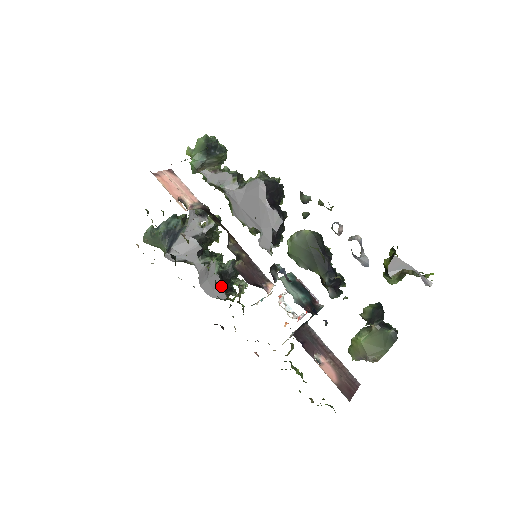
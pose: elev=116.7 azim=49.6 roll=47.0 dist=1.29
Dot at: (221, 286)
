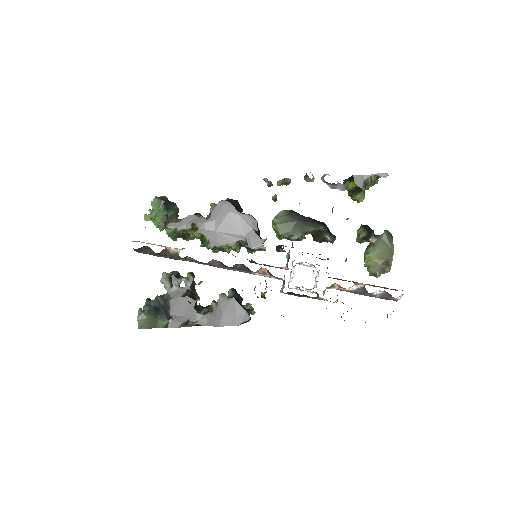
Dot at: (240, 307)
